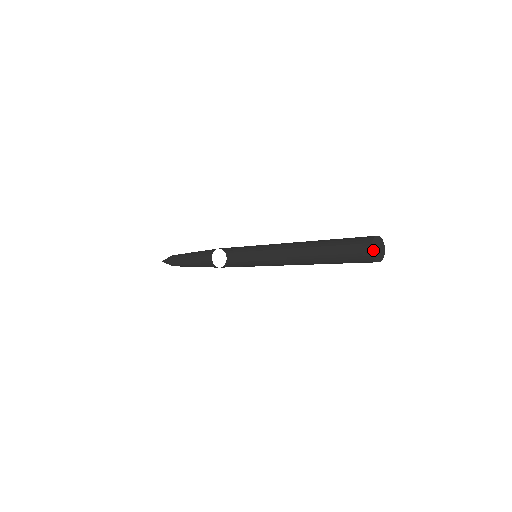
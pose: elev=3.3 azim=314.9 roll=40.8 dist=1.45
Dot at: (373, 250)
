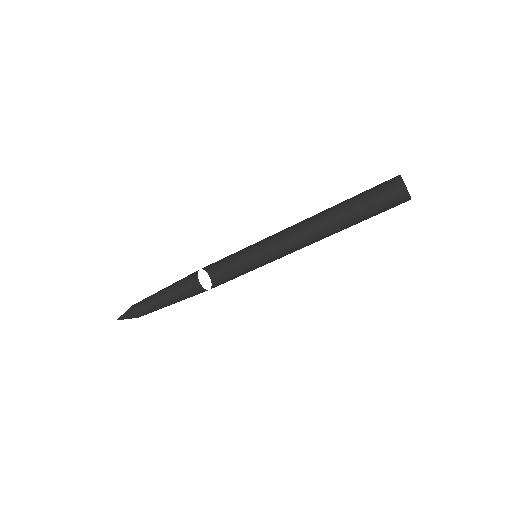
Dot at: (406, 189)
